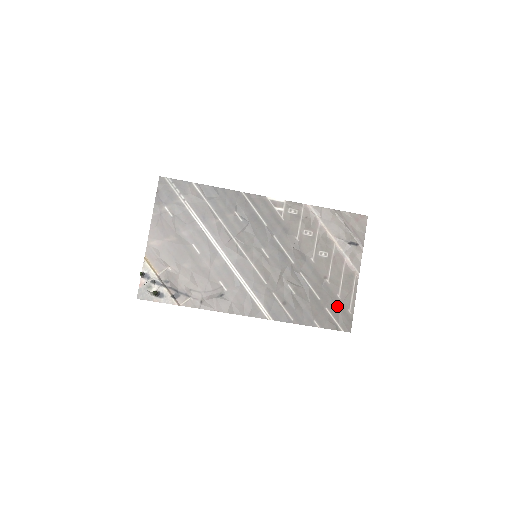
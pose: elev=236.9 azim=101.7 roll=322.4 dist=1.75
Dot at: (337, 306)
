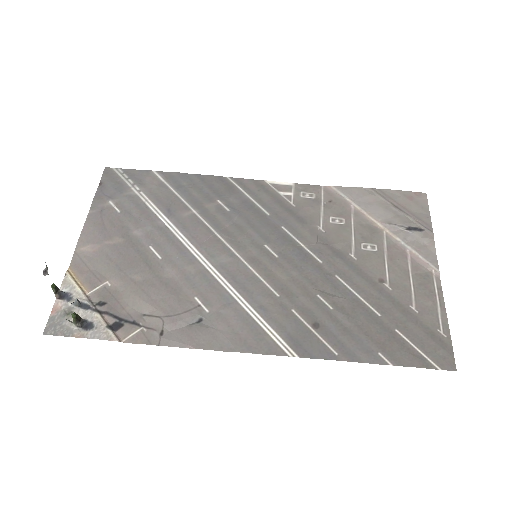
Dot at: (415, 325)
